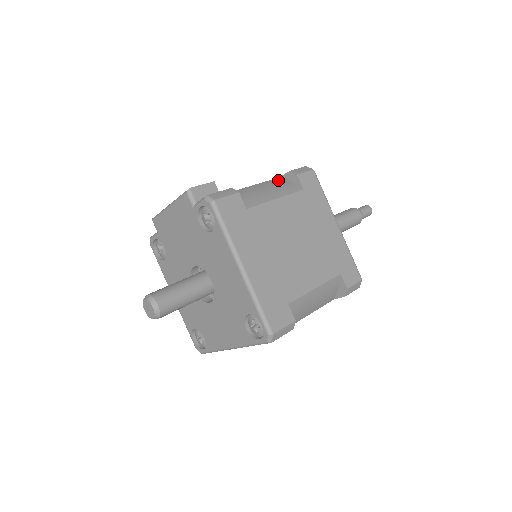
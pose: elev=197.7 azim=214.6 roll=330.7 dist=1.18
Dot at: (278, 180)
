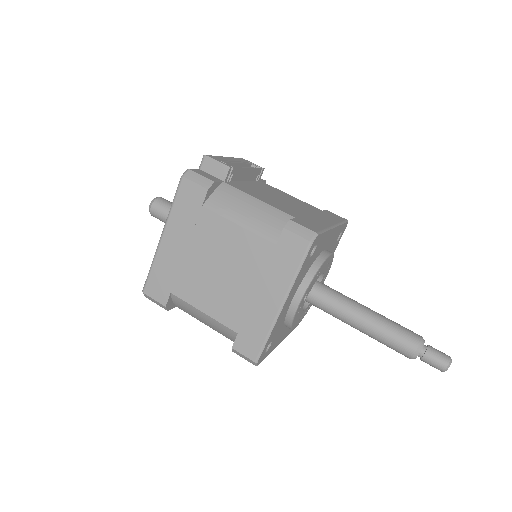
Dot at: (283, 217)
